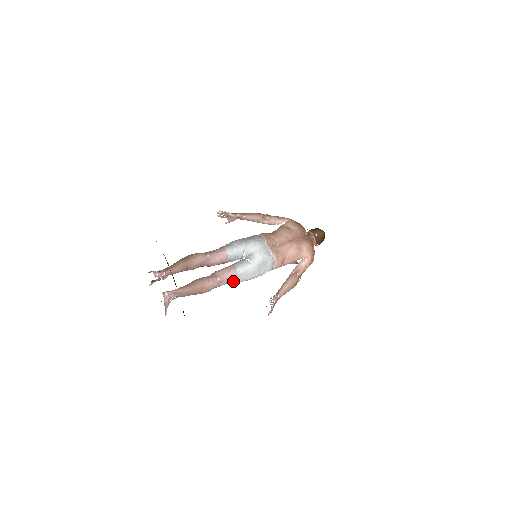
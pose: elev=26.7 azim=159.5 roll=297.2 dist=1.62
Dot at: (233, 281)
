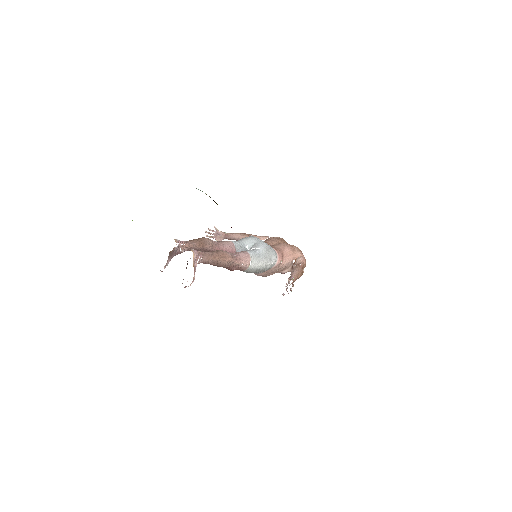
Dot at: (247, 264)
